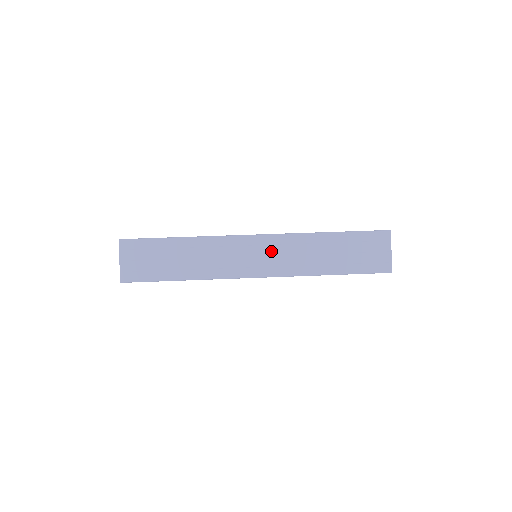
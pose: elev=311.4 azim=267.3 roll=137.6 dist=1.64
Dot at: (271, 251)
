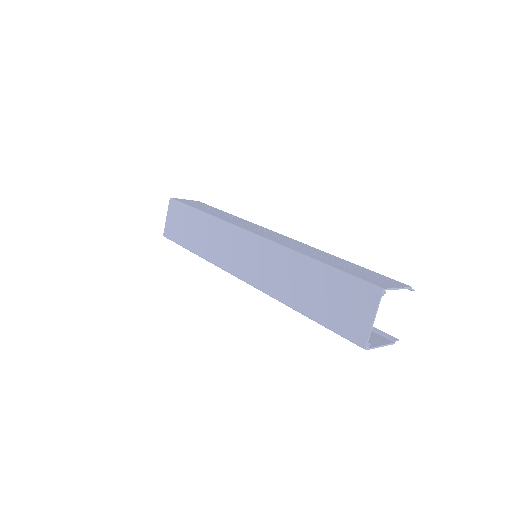
Dot at: (256, 256)
